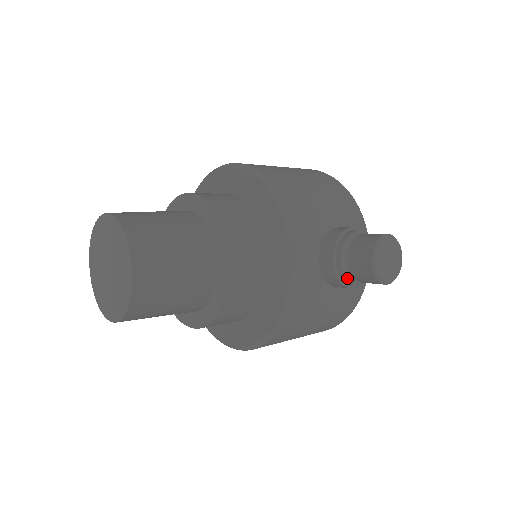
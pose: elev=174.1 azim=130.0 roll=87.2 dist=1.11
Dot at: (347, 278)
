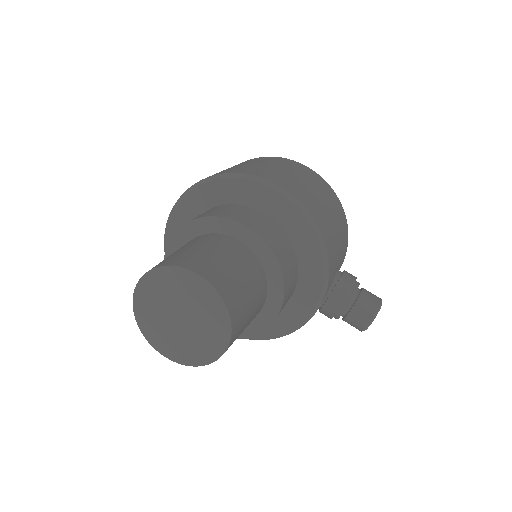
Dot at: (338, 318)
